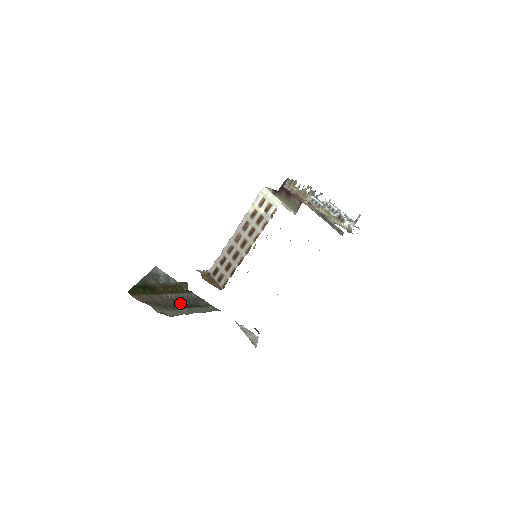
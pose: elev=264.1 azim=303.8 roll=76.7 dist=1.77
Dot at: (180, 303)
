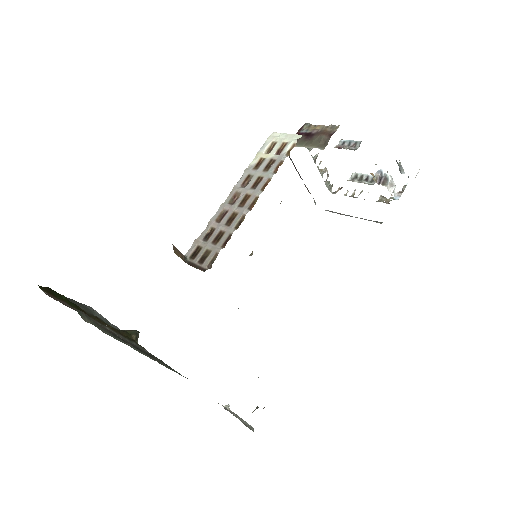
Dot at: (125, 341)
